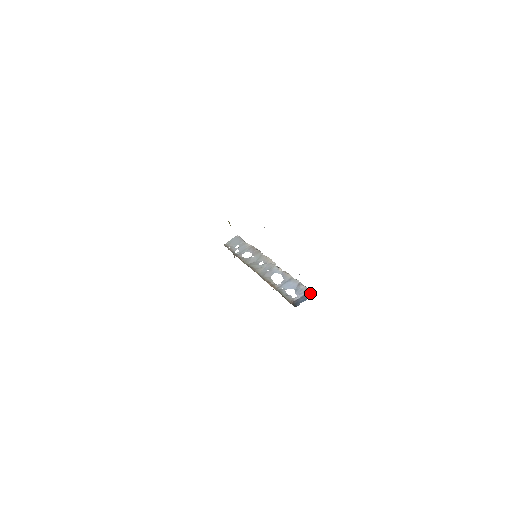
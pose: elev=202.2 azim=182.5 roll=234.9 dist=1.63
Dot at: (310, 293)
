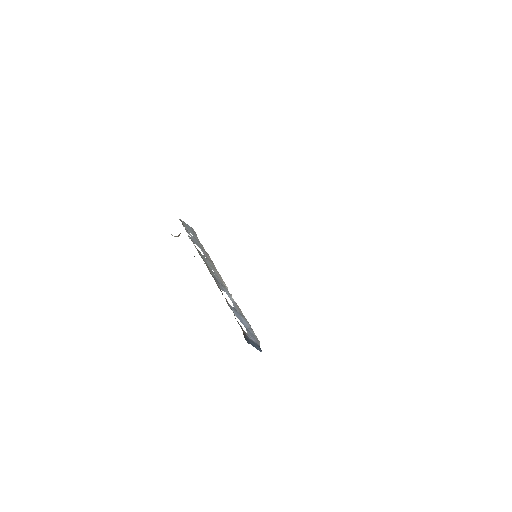
Dot at: occluded
